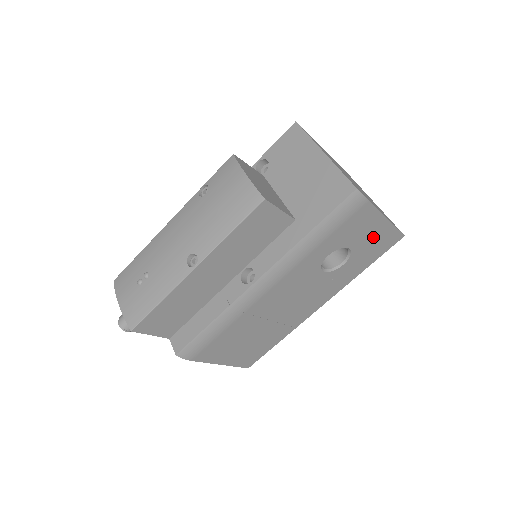
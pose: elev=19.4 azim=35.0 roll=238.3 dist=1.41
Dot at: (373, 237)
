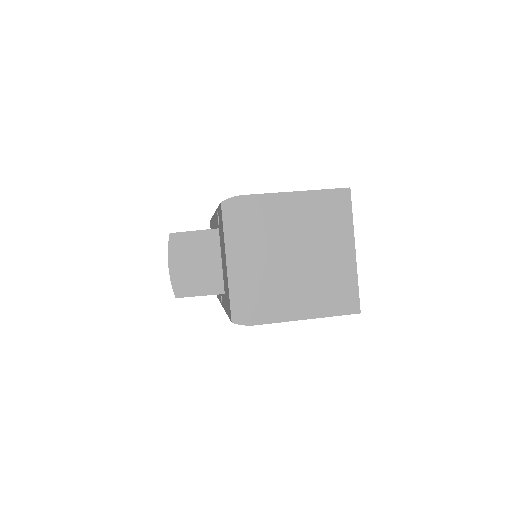
Dot at: occluded
